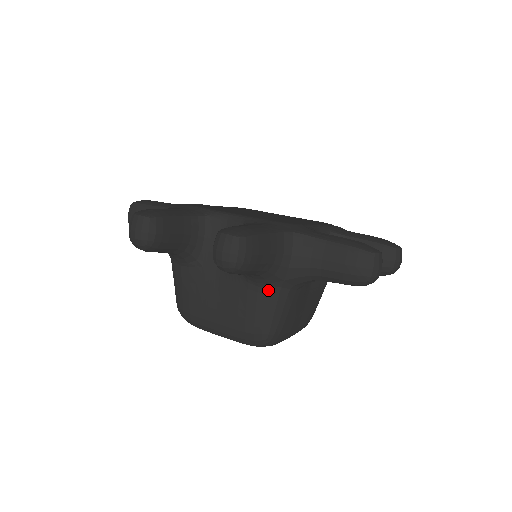
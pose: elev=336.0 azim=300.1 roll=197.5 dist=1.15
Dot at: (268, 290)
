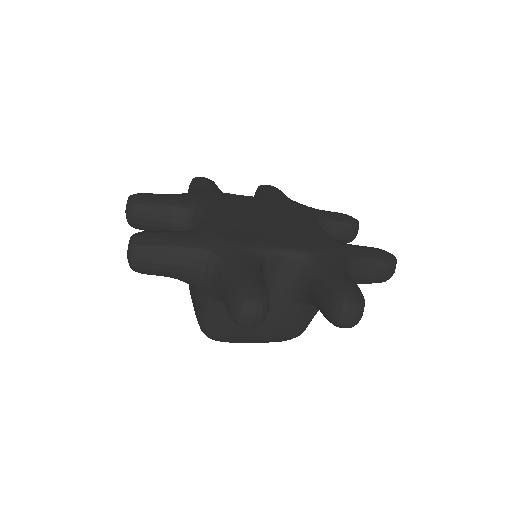
Dot at: occluded
